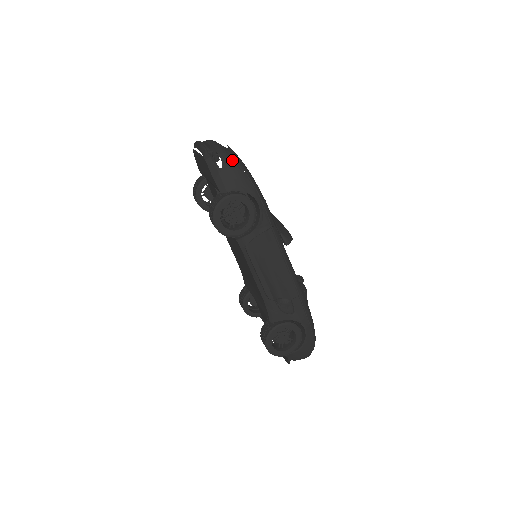
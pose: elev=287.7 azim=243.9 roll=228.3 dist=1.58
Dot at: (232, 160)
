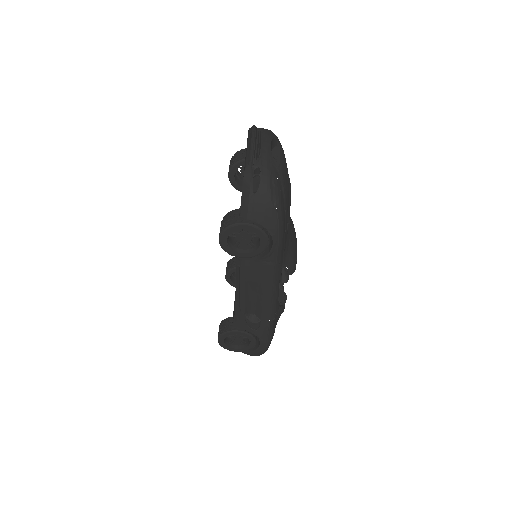
Dot at: (271, 190)
